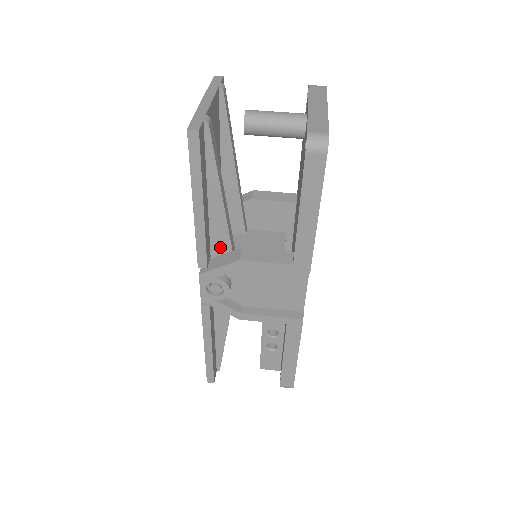
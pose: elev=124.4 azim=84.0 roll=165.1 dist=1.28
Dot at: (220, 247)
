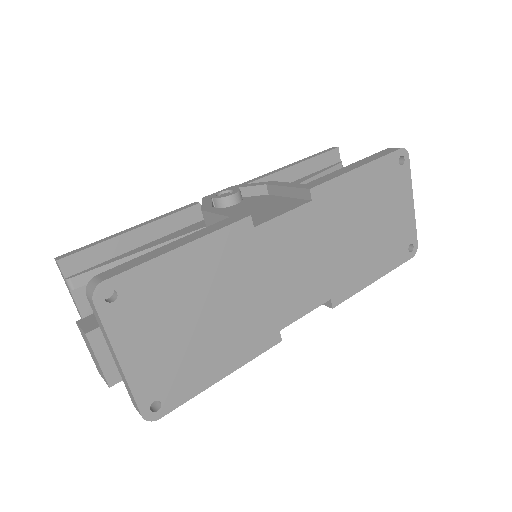
Dot at: occluded
